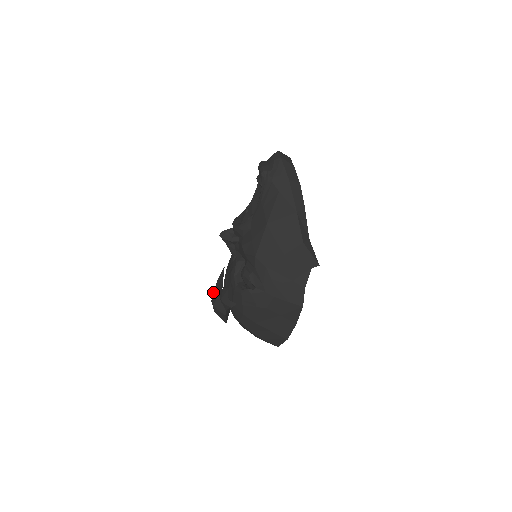
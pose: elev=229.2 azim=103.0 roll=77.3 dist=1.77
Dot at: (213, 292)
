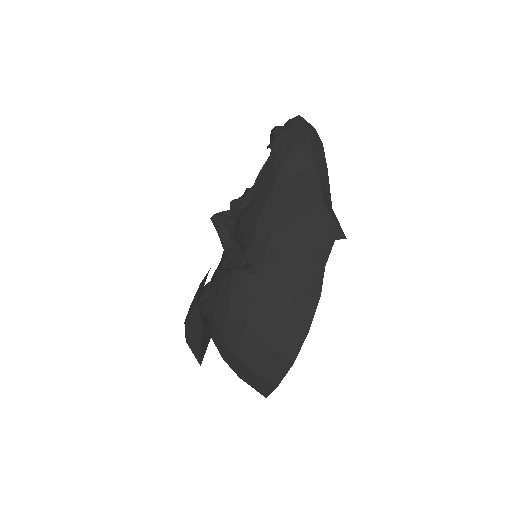
Dot at: occluded
